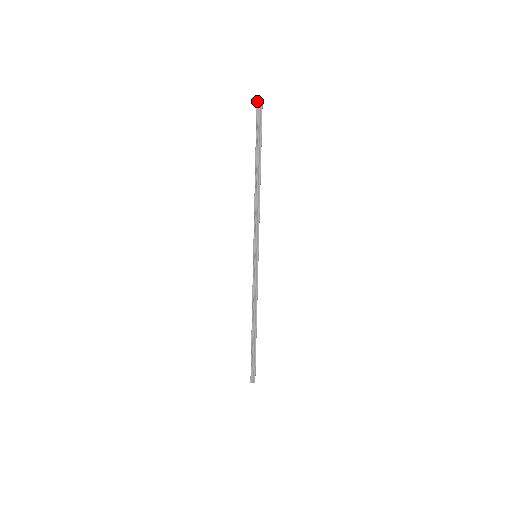
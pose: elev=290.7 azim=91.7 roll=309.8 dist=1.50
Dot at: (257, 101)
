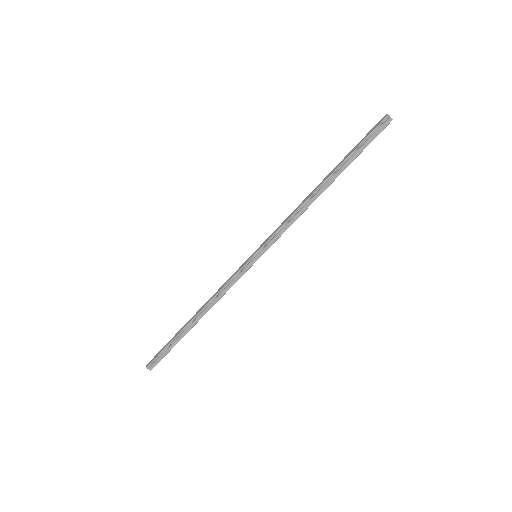
Dot at: (388, 117)
